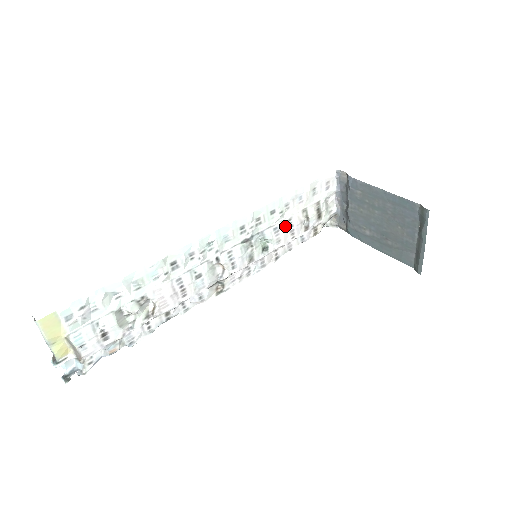
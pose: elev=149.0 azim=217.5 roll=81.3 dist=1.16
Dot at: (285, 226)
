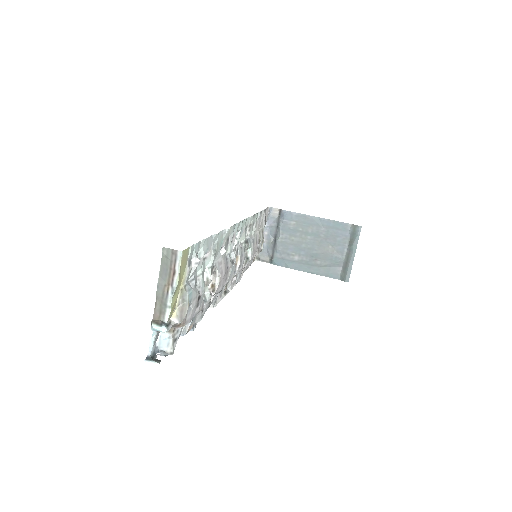
Dot at: (255, 241)
